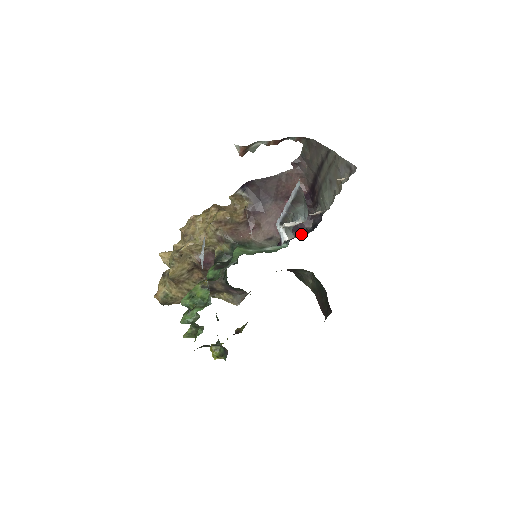
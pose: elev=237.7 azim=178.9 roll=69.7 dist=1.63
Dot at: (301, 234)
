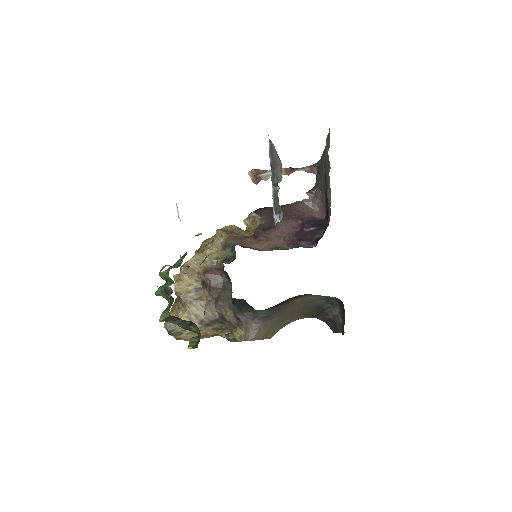
Dot at: (312, 246)
